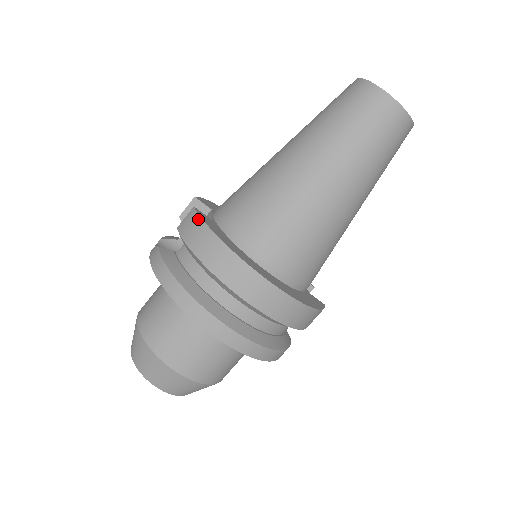
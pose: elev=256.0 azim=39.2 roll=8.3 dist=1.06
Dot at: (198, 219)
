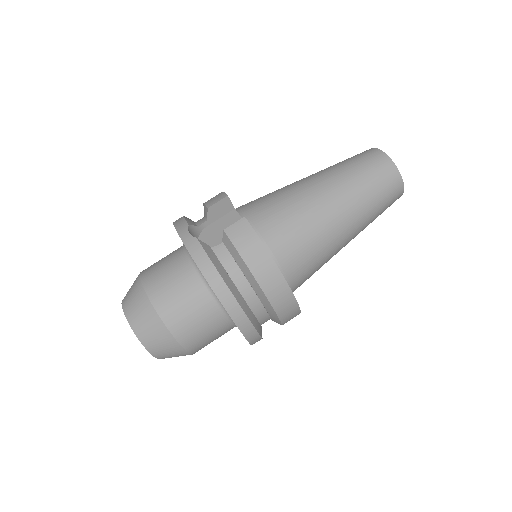
Dot at: (253, 233)
